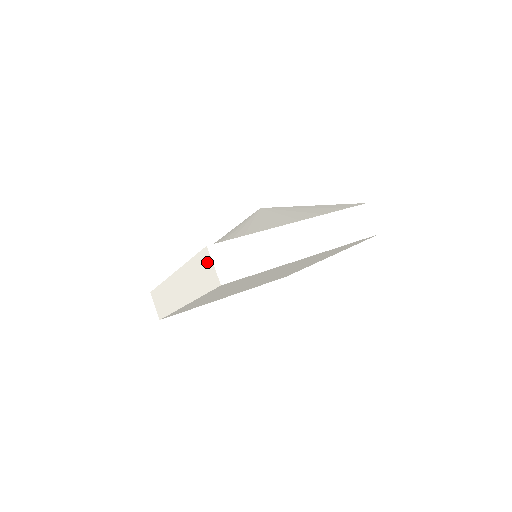
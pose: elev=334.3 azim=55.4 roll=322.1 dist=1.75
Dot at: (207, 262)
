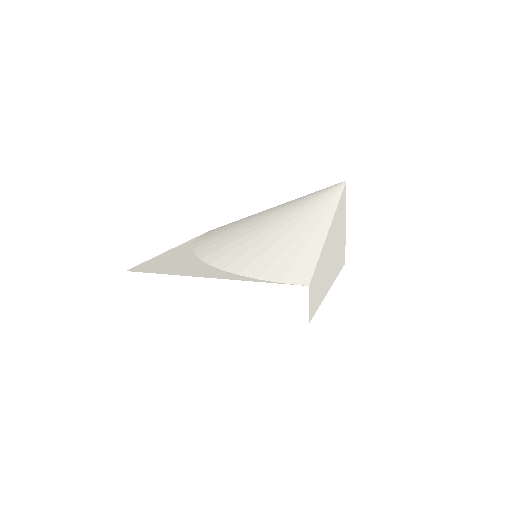
Dot at: occluded
